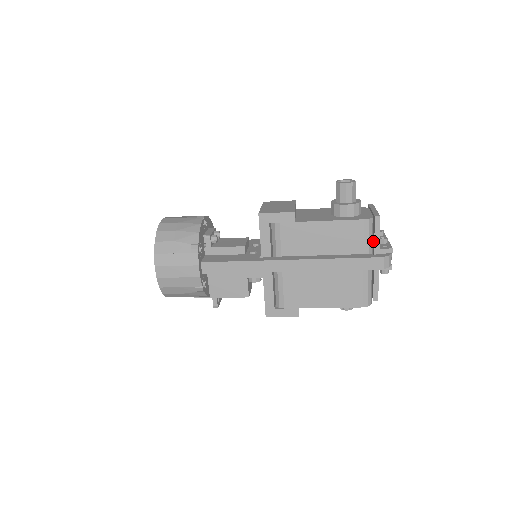
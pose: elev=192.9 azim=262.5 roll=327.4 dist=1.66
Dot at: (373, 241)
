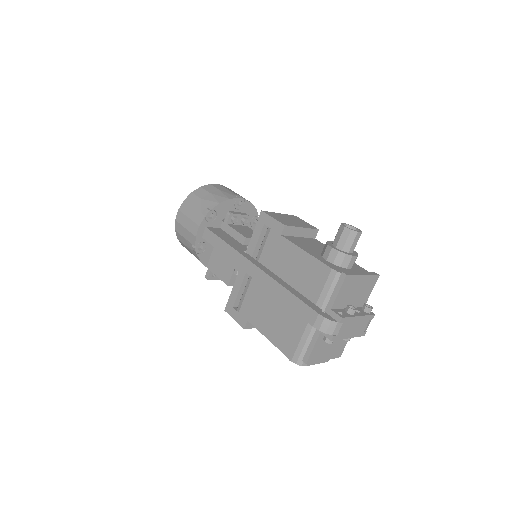
Dot at: occluded
